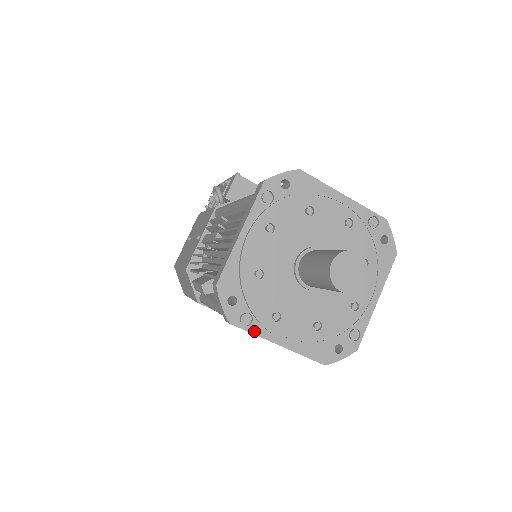
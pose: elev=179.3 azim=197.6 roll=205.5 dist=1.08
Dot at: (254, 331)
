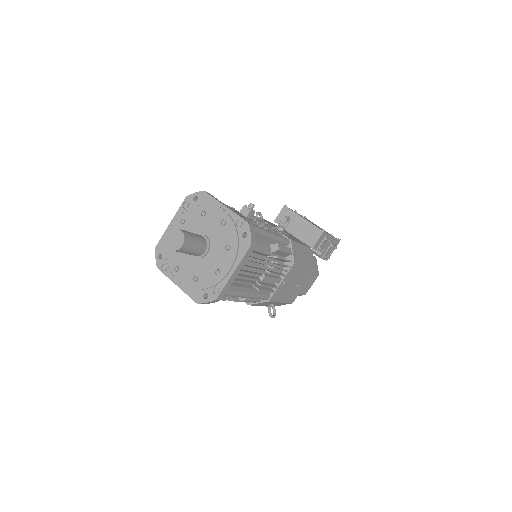
Dot at: (167, 274)
